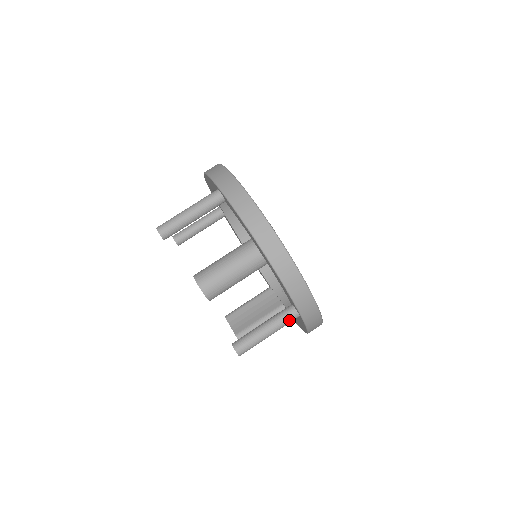
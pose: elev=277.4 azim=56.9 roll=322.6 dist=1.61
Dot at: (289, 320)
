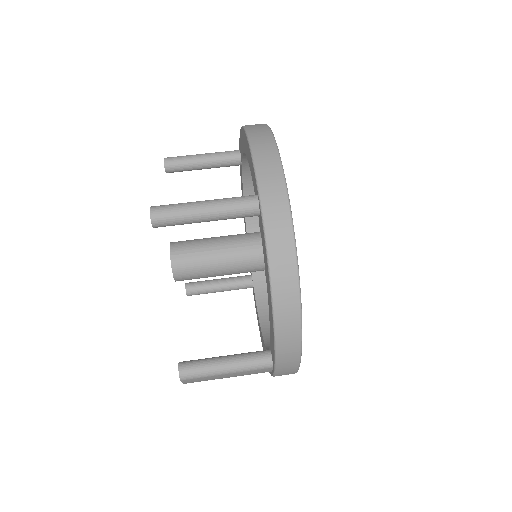
Dot at: (241, 201)
